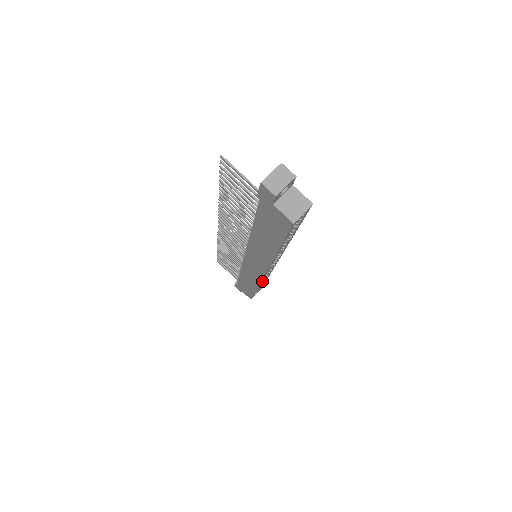
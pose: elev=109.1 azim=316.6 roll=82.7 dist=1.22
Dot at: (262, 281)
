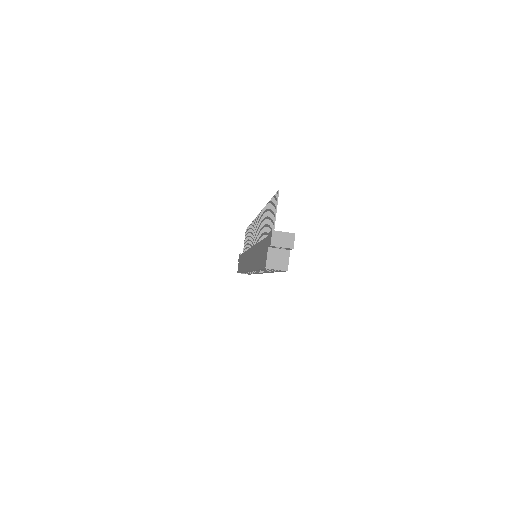
Dot at: (247, 272)
